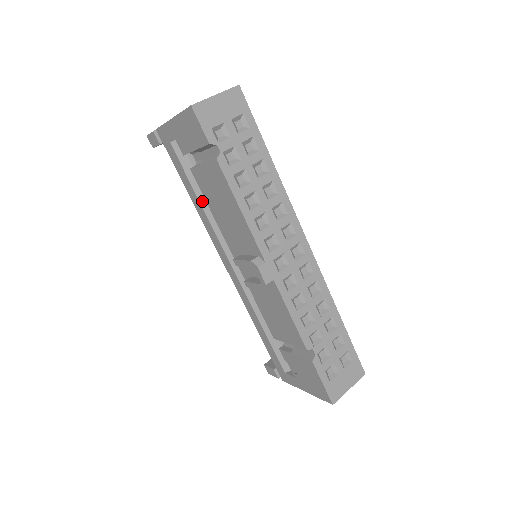
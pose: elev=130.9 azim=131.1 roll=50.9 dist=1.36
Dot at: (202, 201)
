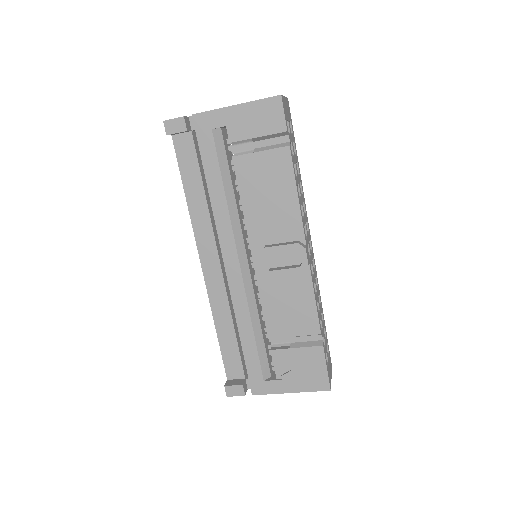
Dot at: (227, 192)
